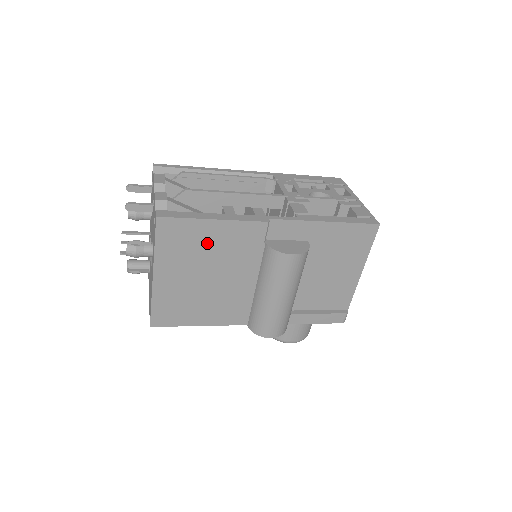
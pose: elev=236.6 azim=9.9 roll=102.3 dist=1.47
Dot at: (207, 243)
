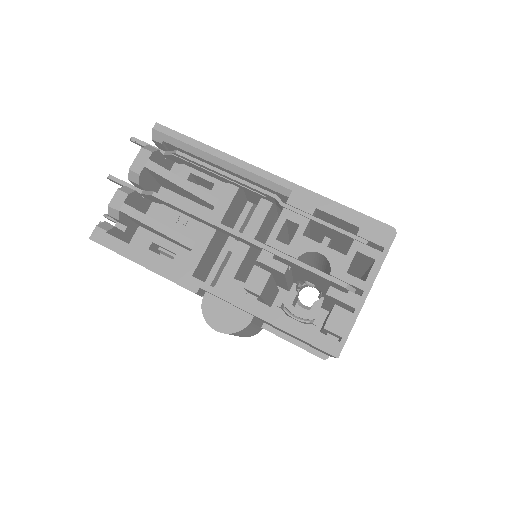
Dot at: occluded
